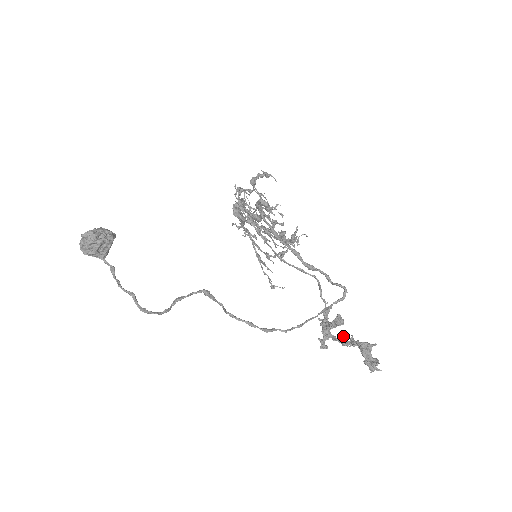
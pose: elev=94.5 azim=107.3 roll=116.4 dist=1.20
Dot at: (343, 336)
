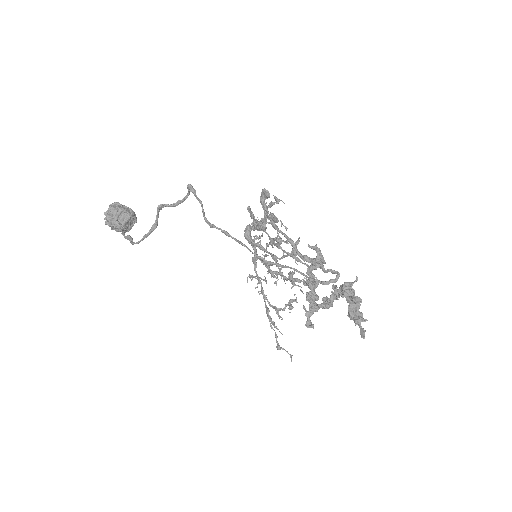
Dot at: occluded
